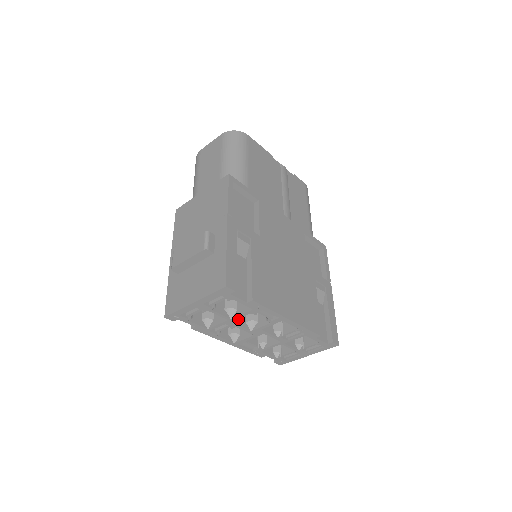
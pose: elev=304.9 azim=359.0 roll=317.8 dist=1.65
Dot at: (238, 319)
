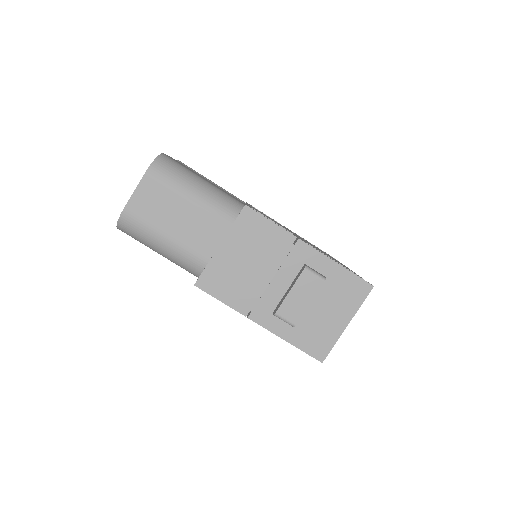
Dot at: occluded
